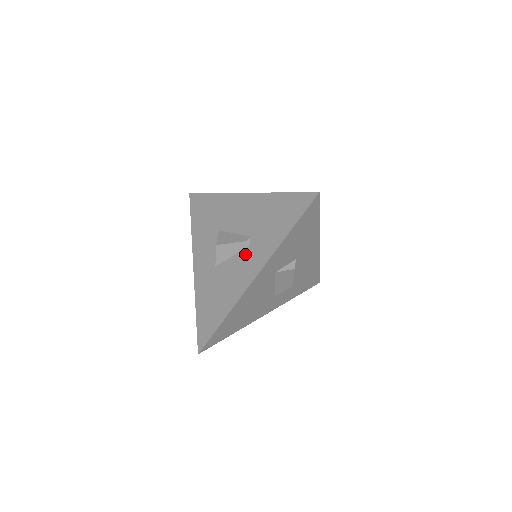
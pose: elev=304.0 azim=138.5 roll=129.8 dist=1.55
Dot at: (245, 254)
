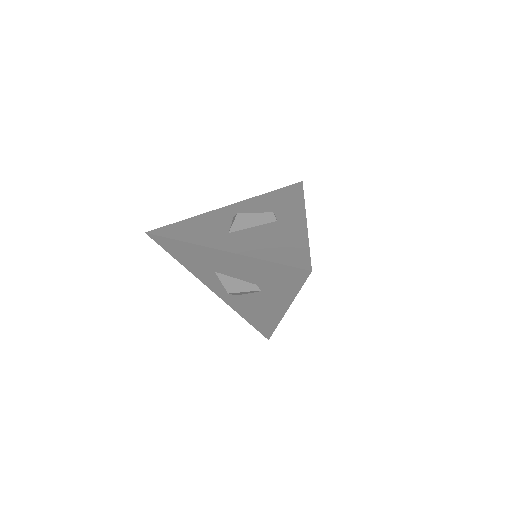
Dot at: (262, 296)
